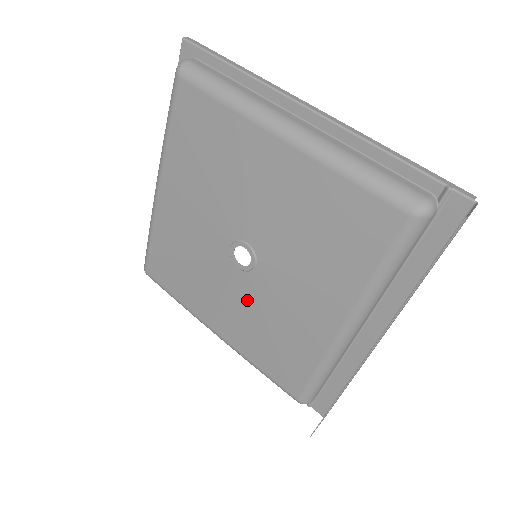
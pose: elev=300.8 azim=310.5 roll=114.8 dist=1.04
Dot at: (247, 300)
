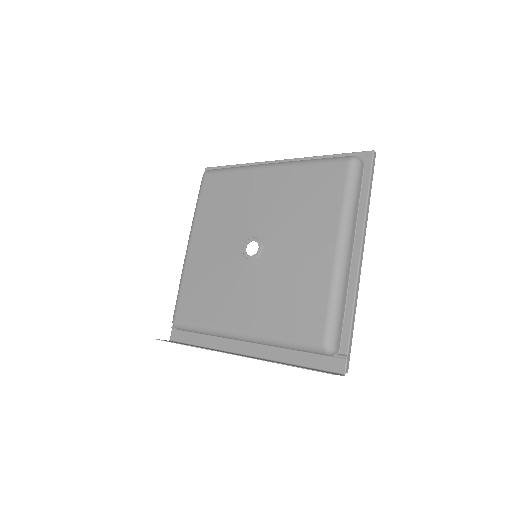
Dot at: (224, 261)
